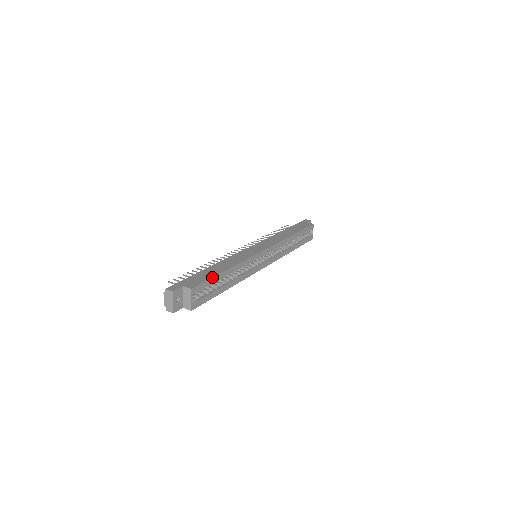
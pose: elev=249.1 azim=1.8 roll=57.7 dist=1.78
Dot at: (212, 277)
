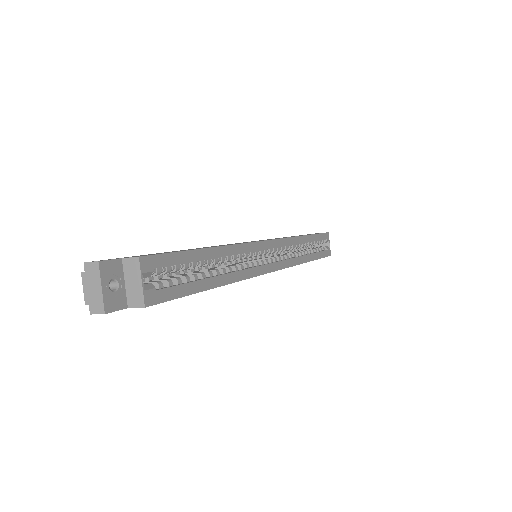
Dot at: occluded
